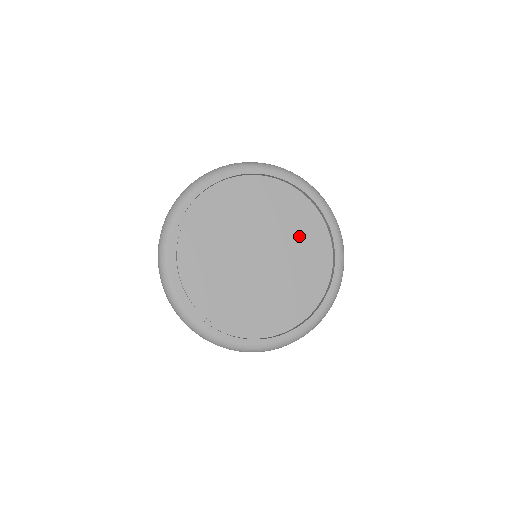
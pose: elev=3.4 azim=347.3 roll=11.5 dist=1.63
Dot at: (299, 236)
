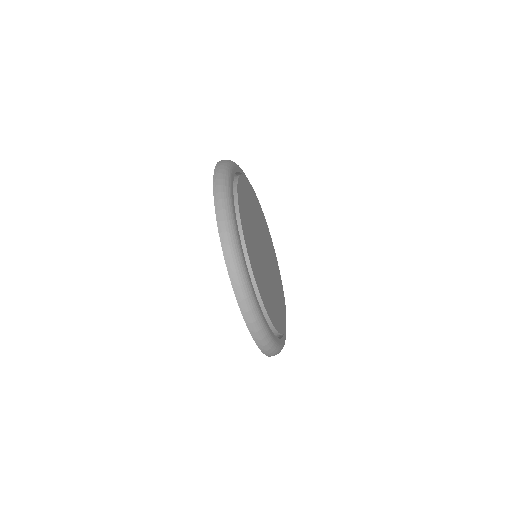
Dot at: (268, 240)
